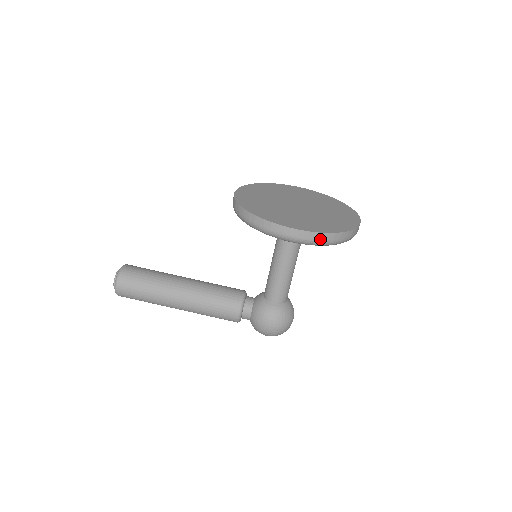
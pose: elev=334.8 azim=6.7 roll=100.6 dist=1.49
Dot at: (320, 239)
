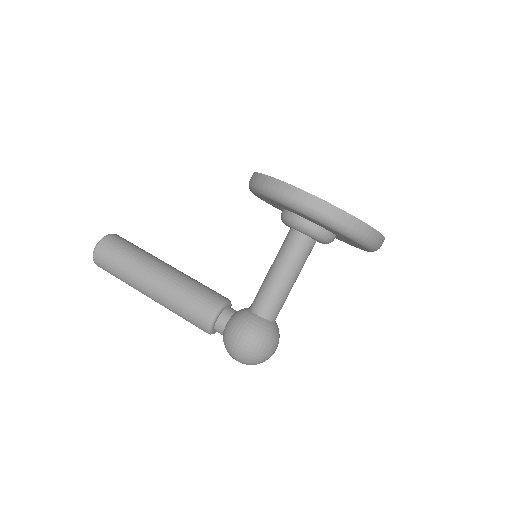
Dot at: (331, 214)
